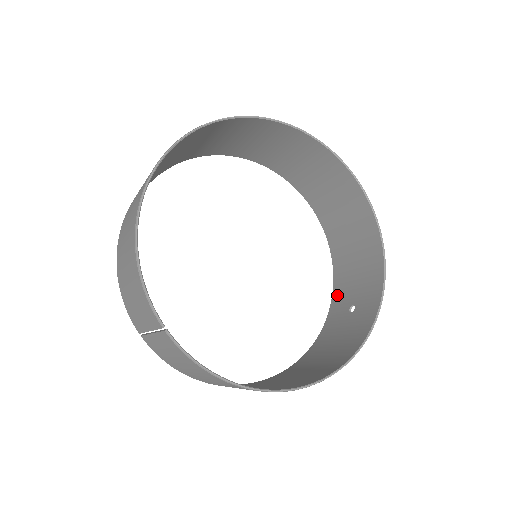
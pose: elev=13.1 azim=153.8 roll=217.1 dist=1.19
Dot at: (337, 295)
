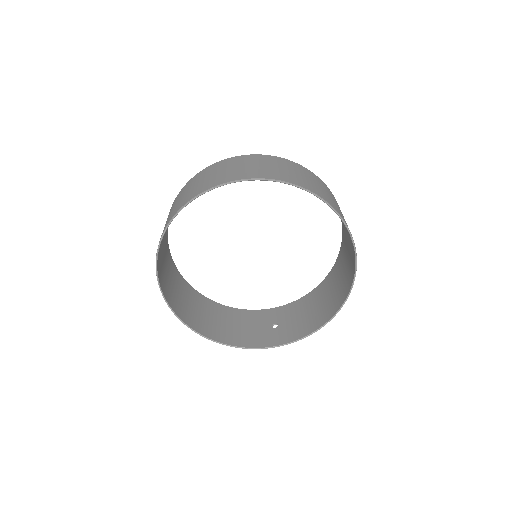
Dot at: (286, 308)
